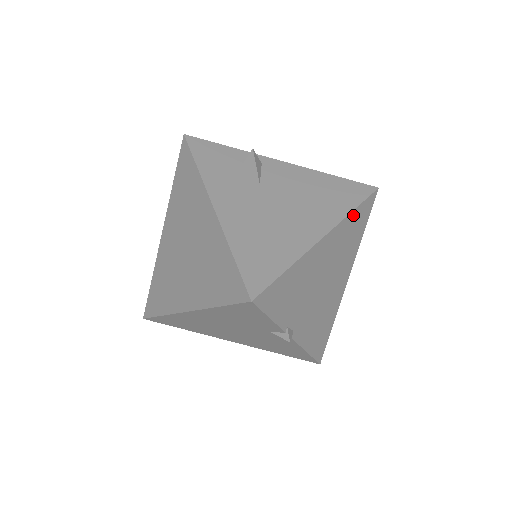
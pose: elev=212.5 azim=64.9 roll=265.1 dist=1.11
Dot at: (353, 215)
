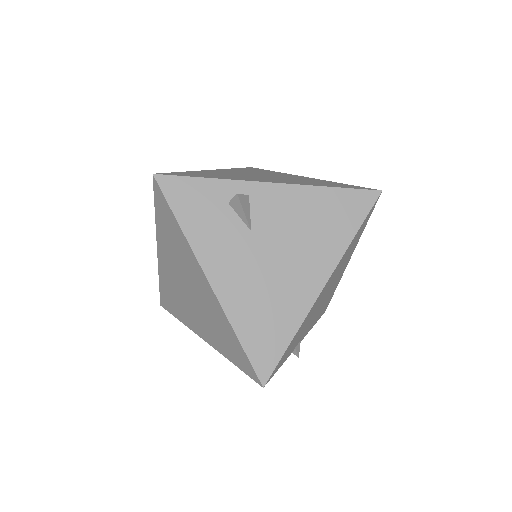
Dot at: (353, 239)
